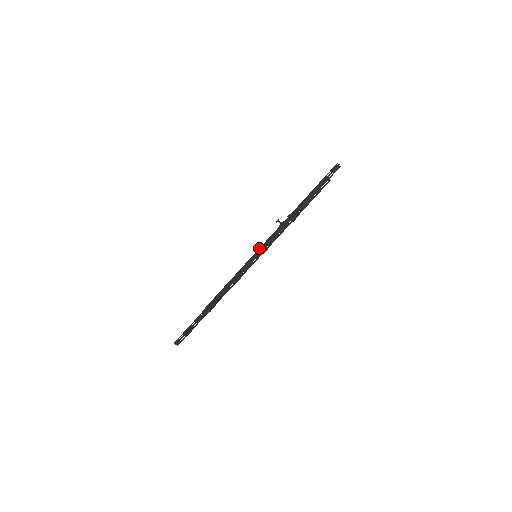
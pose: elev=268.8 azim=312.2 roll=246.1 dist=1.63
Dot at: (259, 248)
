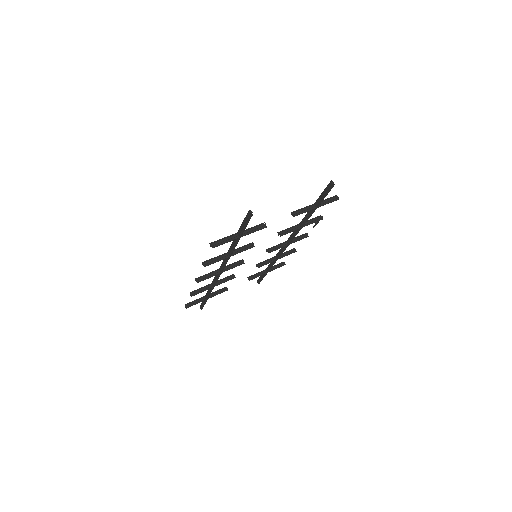
Dot at: occluded
